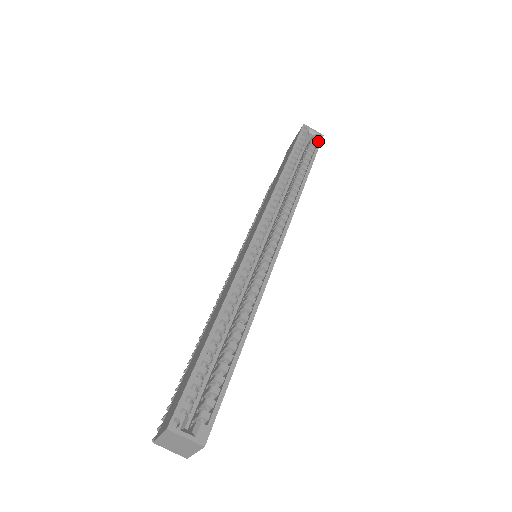
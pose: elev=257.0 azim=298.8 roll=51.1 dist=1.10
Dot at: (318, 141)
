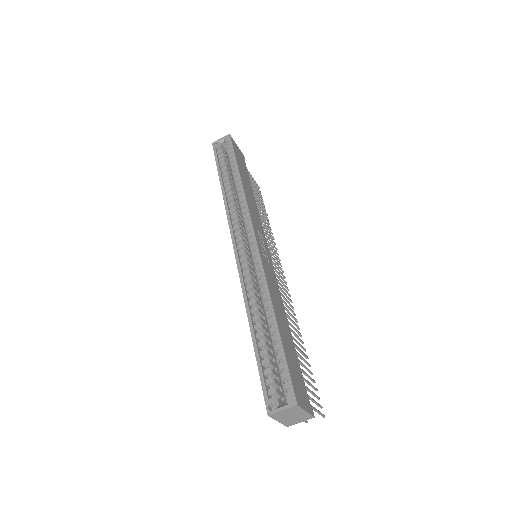
Dot at: (229, 142)
